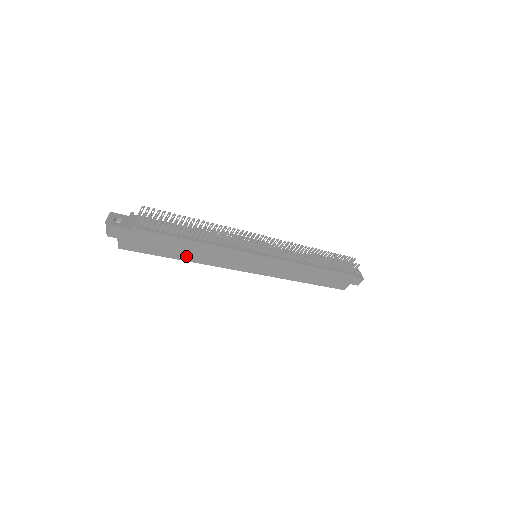
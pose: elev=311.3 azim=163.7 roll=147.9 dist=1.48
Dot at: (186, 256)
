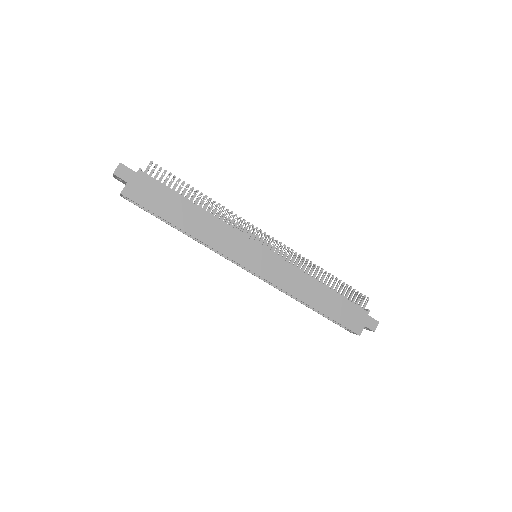
Dot at: (185, 224)
